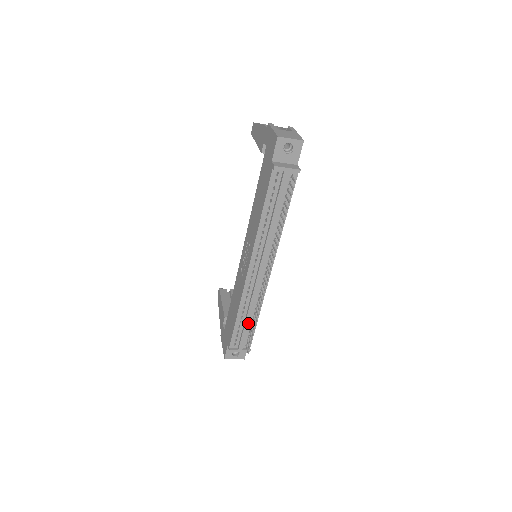
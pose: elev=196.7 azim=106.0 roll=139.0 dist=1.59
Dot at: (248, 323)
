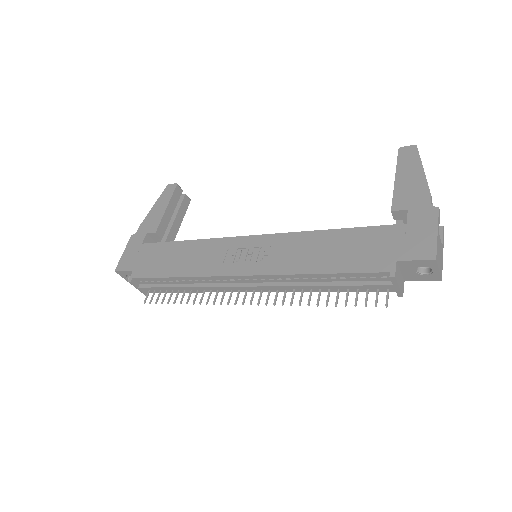
Dot at: (176, 289)
